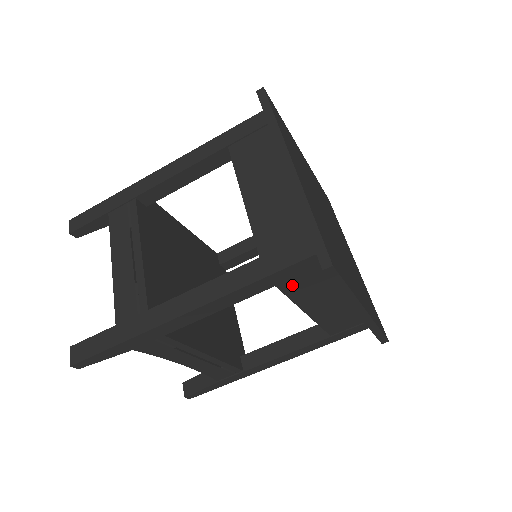
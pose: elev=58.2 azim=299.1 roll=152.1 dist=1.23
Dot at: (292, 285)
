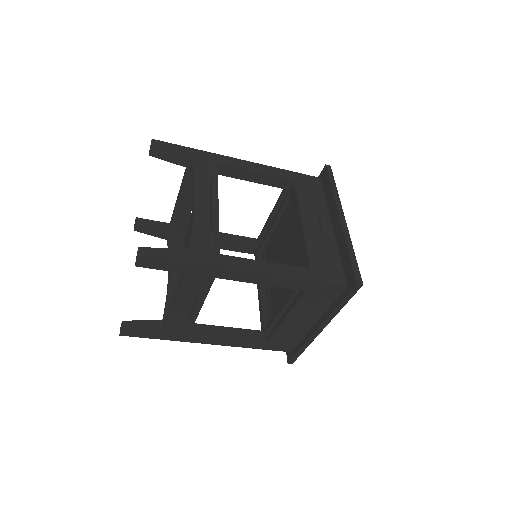
Dot at: occluded
